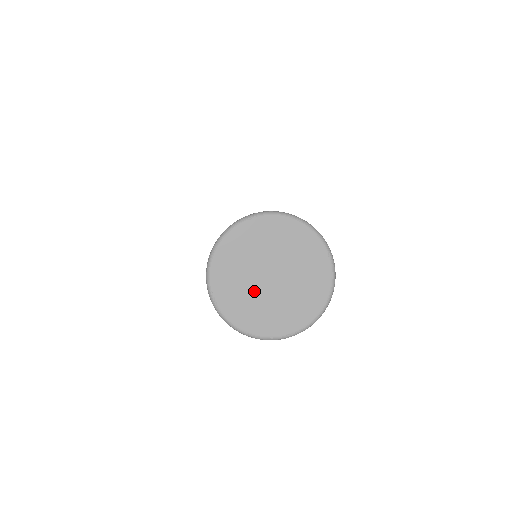
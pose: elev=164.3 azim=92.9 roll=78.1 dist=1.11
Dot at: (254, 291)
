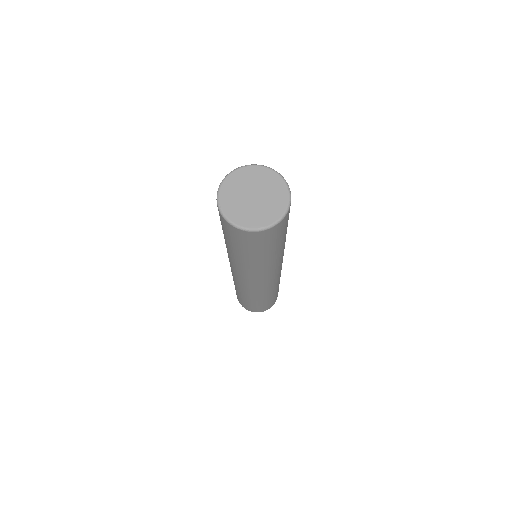
Dot at: (243, 203)
